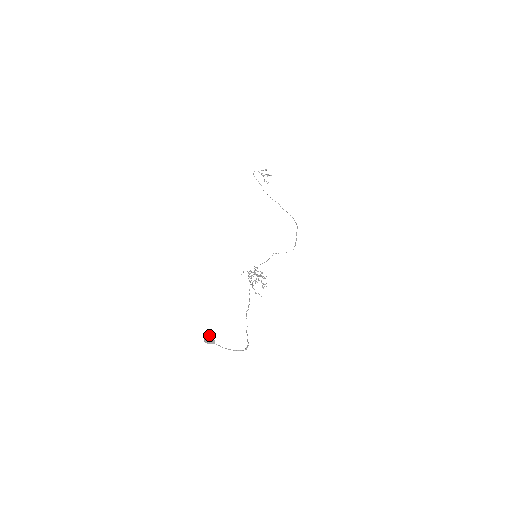
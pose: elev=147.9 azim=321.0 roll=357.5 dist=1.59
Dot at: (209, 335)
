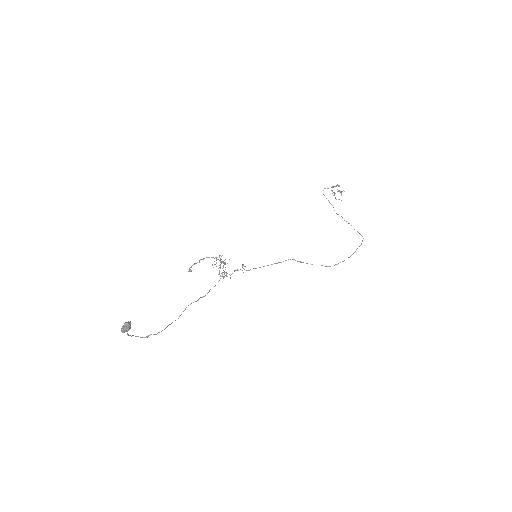
Dot at: occluded
